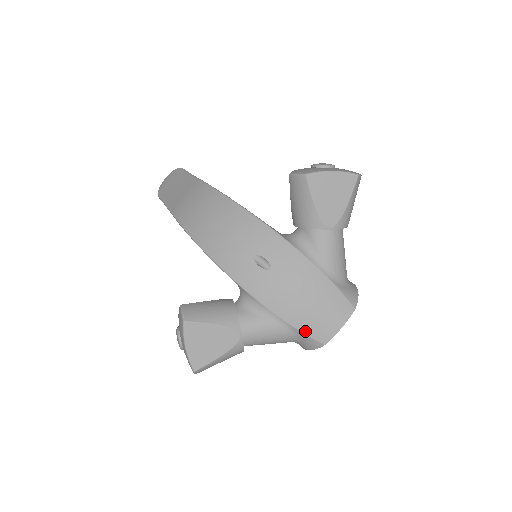
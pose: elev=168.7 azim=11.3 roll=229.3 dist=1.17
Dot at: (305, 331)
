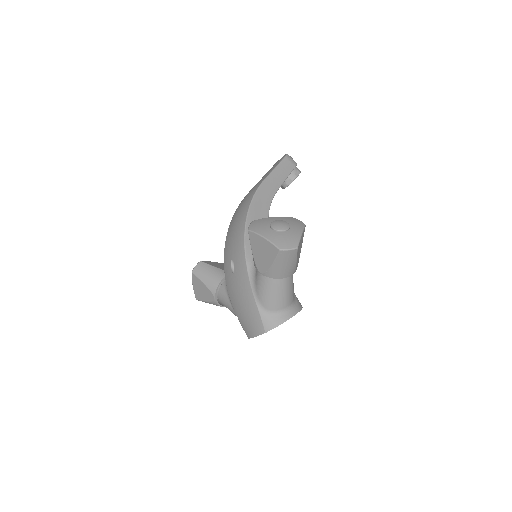
Dot at: (241, 322)
